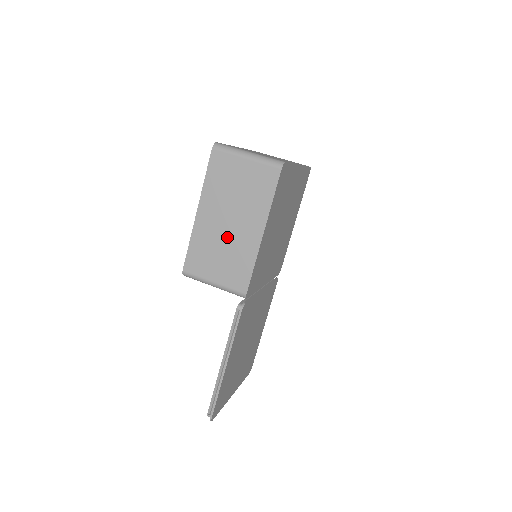
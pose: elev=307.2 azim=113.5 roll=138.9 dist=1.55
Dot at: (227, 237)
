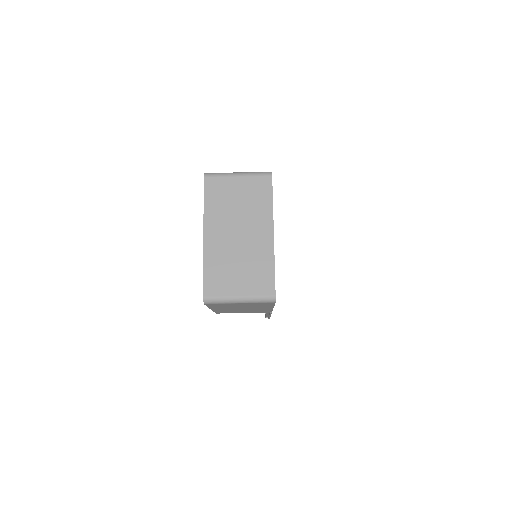
Dot at: occluded
